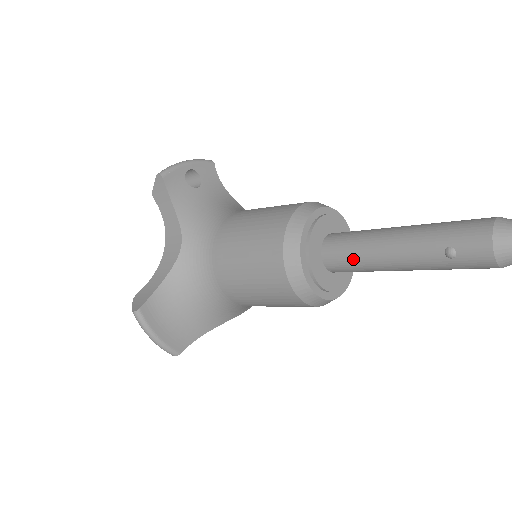
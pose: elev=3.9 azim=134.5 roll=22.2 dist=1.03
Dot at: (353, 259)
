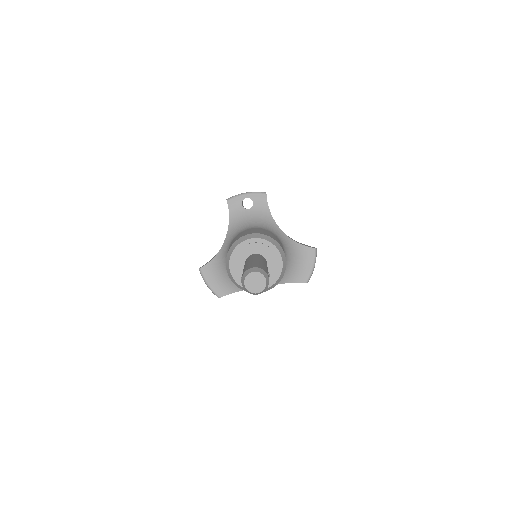
Dot at: occluded
